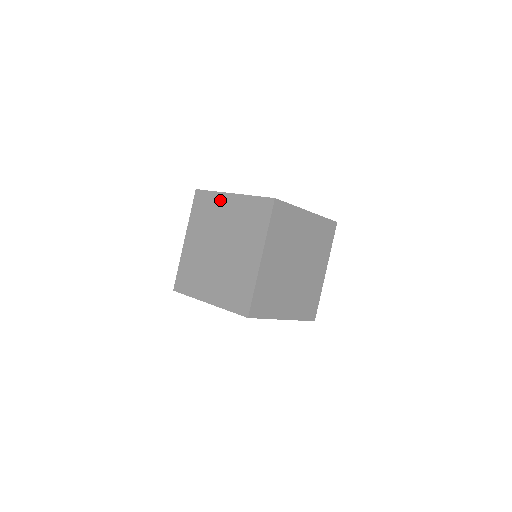
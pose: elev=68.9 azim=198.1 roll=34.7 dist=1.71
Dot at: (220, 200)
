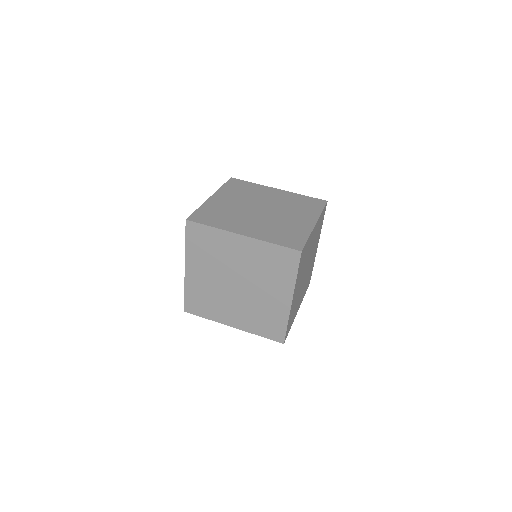
Dot at: (226, 239)
